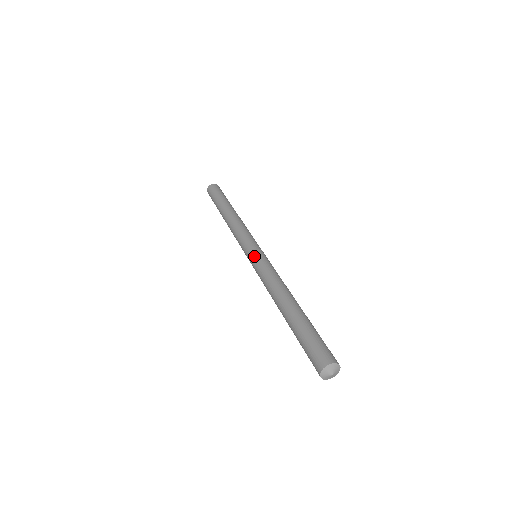
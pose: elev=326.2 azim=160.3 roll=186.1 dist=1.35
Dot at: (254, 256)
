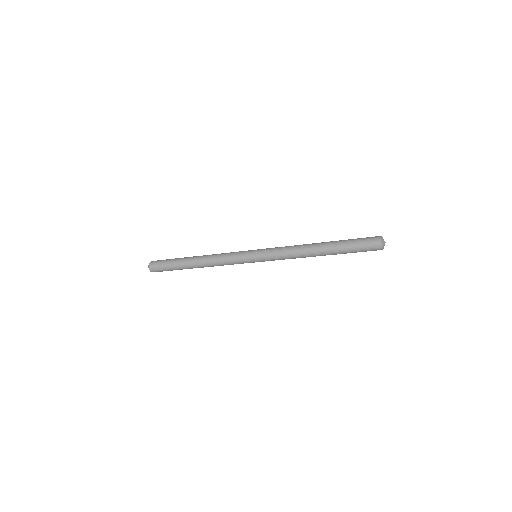
Dot at: (260, 250)
